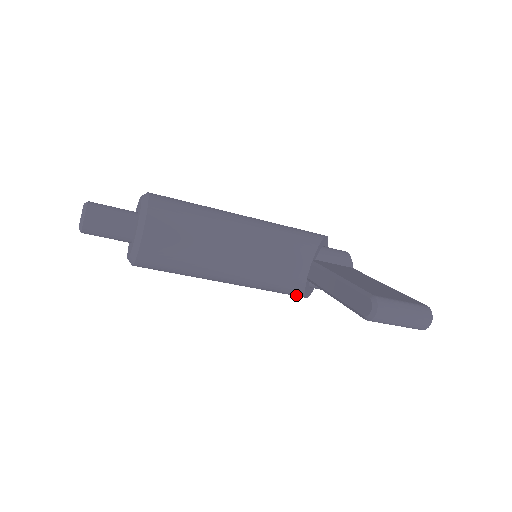
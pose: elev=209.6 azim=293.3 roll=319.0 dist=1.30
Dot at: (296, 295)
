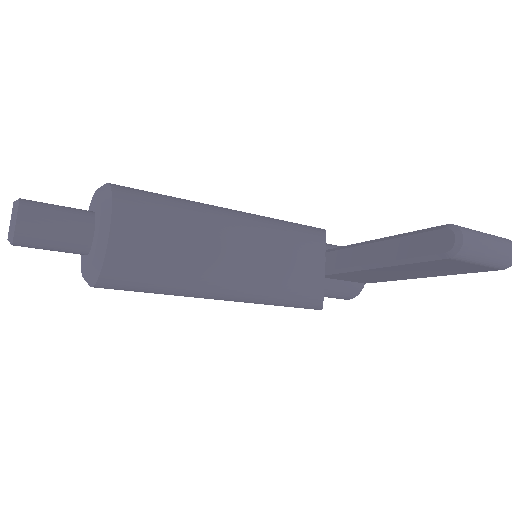
Dot at: (312, 303)
